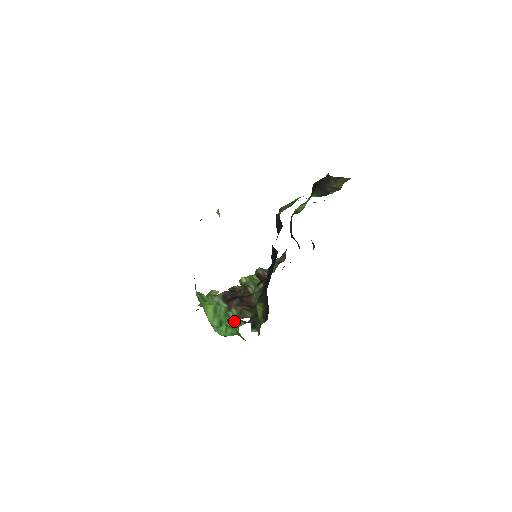
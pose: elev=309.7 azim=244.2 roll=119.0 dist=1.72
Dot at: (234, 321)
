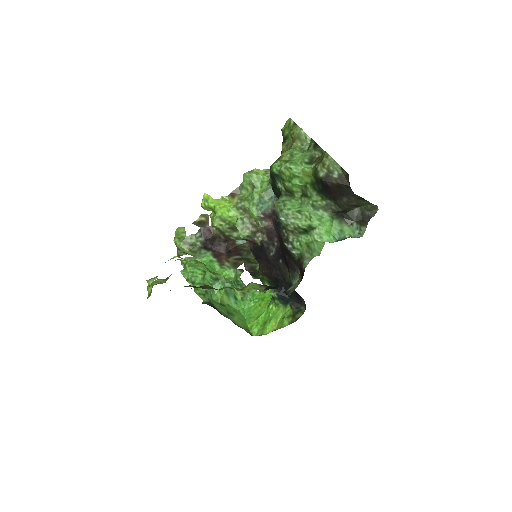
Dot at: (236, 278)
